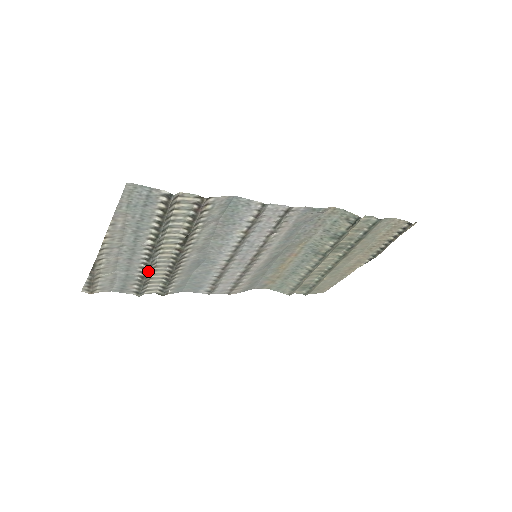
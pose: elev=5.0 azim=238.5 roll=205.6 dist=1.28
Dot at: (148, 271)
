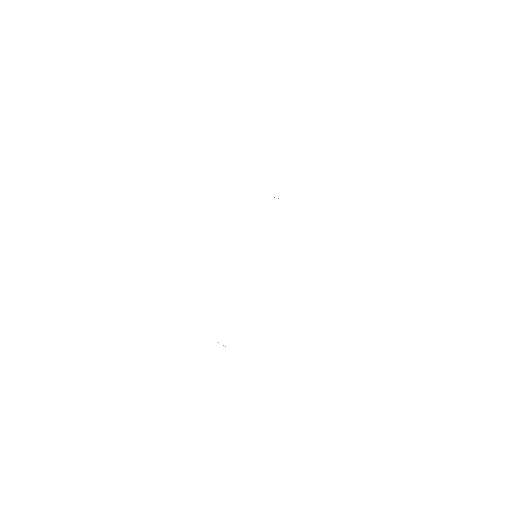
Dot at: occluded
